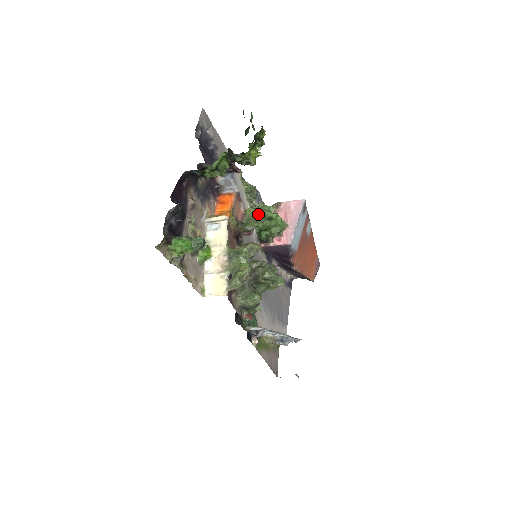
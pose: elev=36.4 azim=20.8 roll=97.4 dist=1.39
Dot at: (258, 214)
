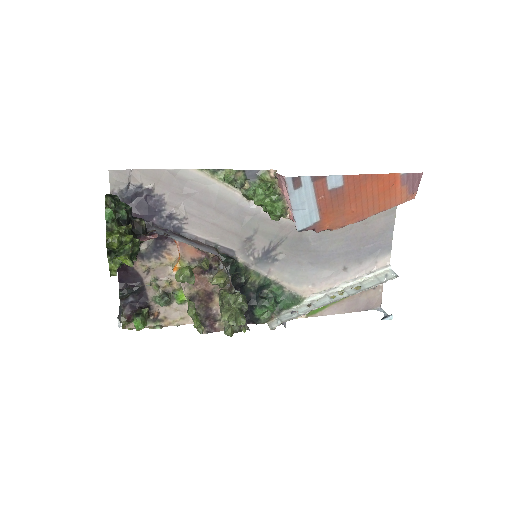
Dot at: occluded
